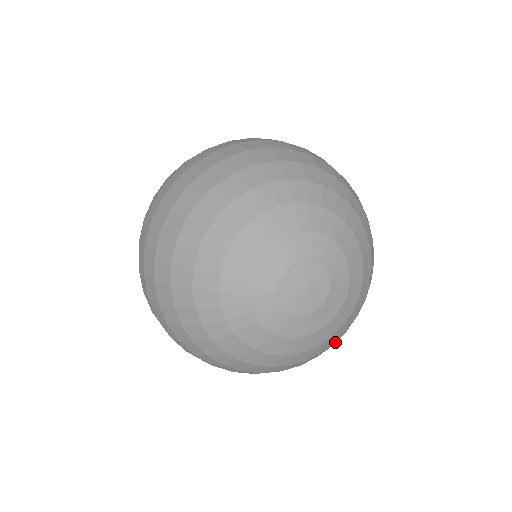
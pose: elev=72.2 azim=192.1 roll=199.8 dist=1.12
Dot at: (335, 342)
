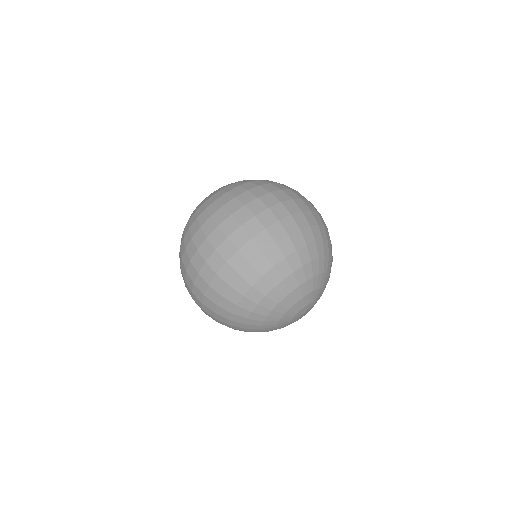
Dot at: occluded
